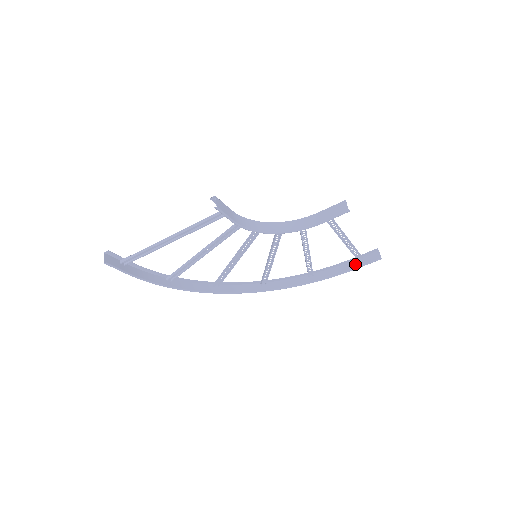
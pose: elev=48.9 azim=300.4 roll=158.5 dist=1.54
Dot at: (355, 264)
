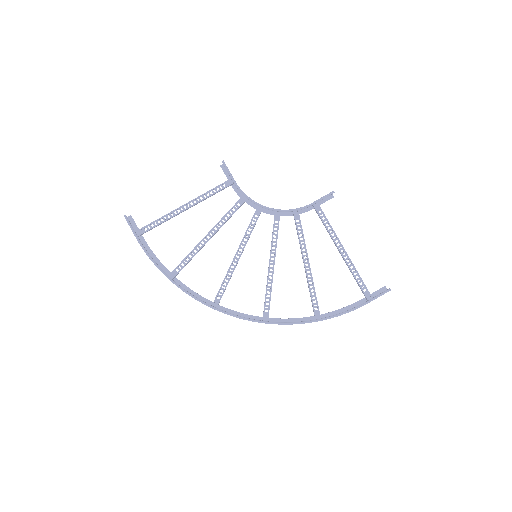
Dot at: occluded
